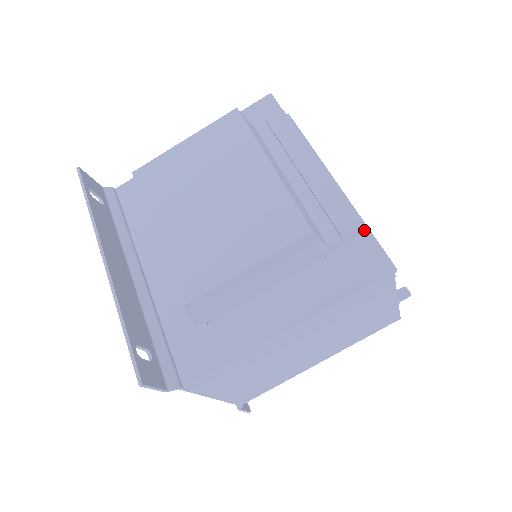
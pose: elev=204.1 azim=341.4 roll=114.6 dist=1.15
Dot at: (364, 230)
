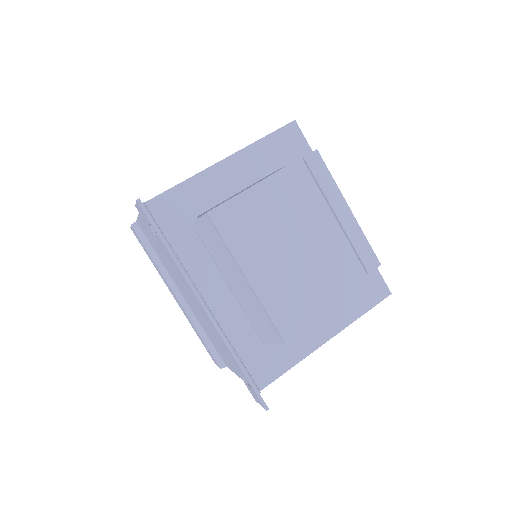
Dot at: occluded
